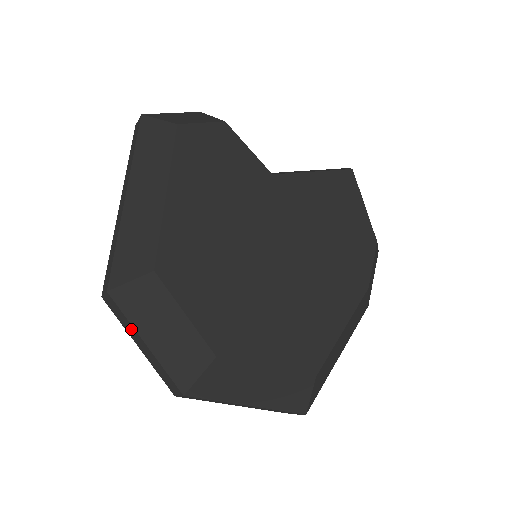
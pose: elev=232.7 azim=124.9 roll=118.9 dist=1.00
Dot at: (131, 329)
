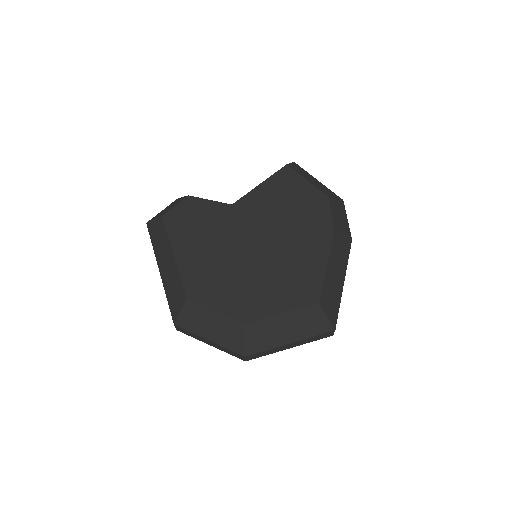
Dot at: (198, 337)
